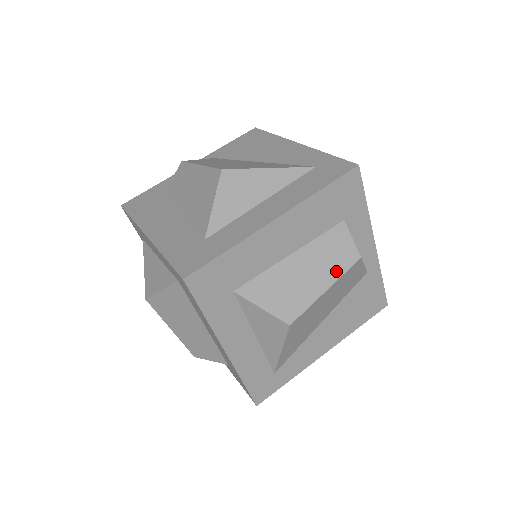
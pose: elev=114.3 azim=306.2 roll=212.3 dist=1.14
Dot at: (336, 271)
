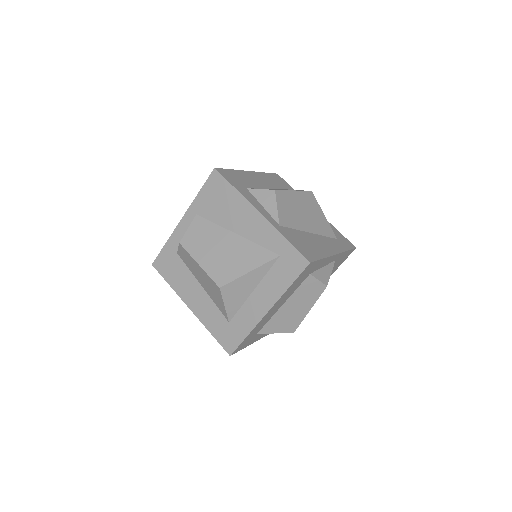
Dot at: (313, 300)
